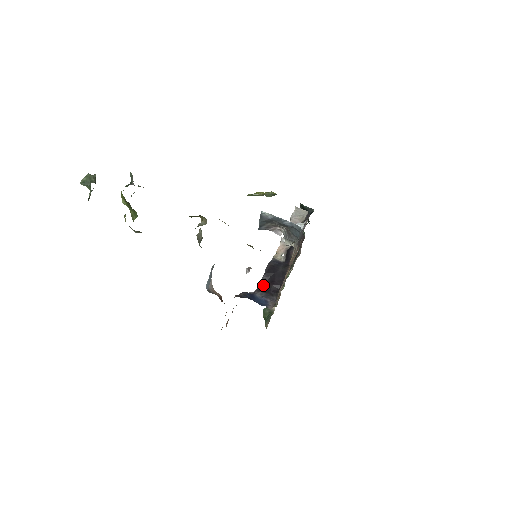
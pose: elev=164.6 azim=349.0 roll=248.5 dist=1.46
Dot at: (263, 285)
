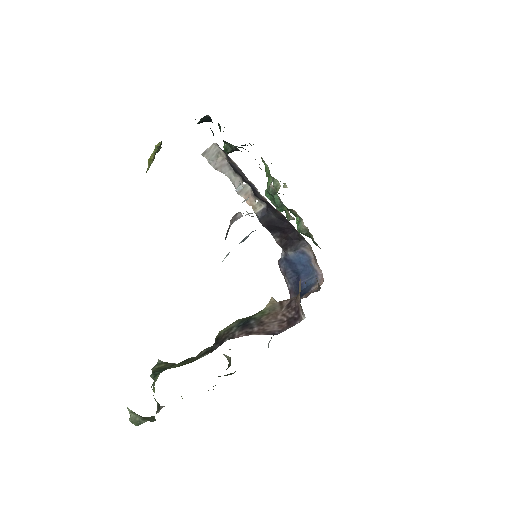
Dot at: (282, 242)
